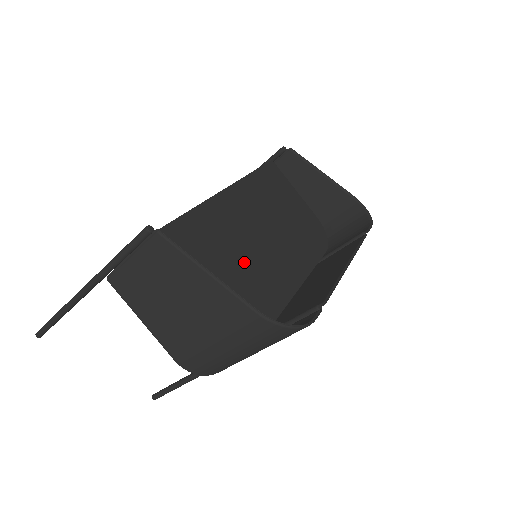
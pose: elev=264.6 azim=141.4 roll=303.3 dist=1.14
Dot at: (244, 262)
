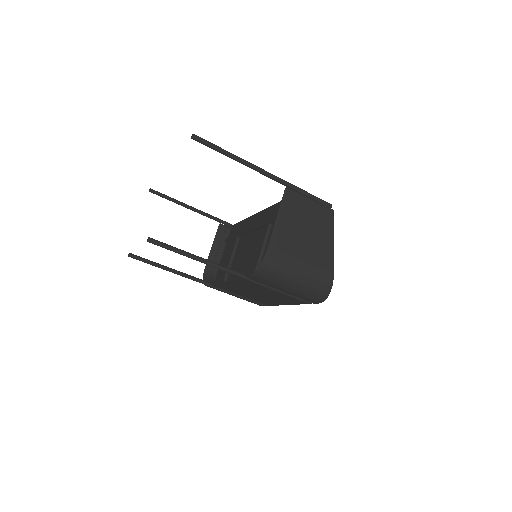
Dot at: occluded
